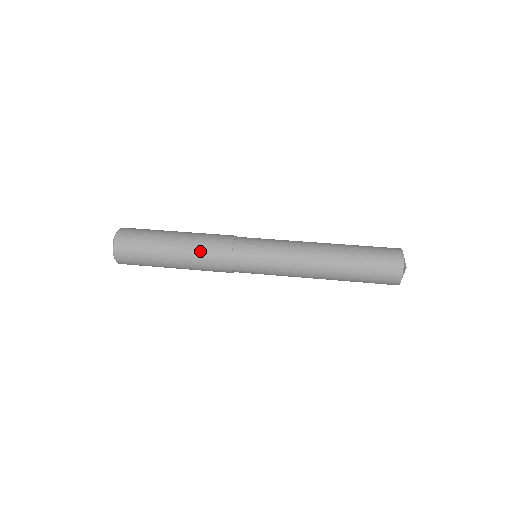
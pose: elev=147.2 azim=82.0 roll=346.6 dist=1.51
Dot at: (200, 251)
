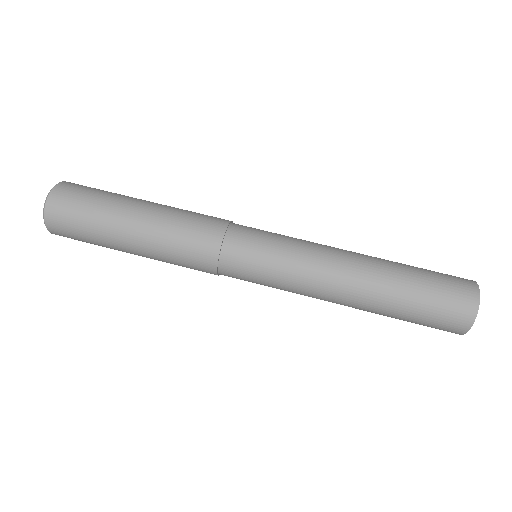
Dot at: (171, 252)
